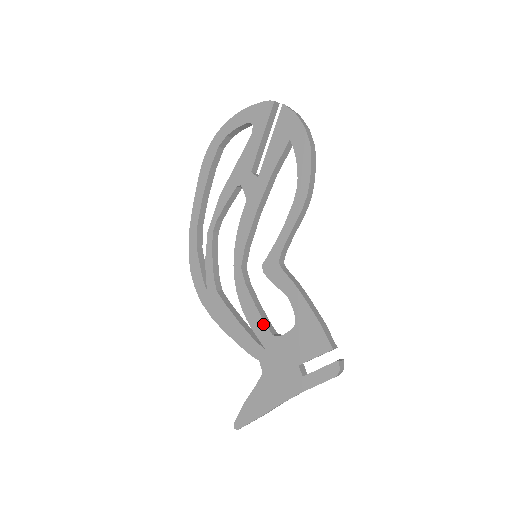
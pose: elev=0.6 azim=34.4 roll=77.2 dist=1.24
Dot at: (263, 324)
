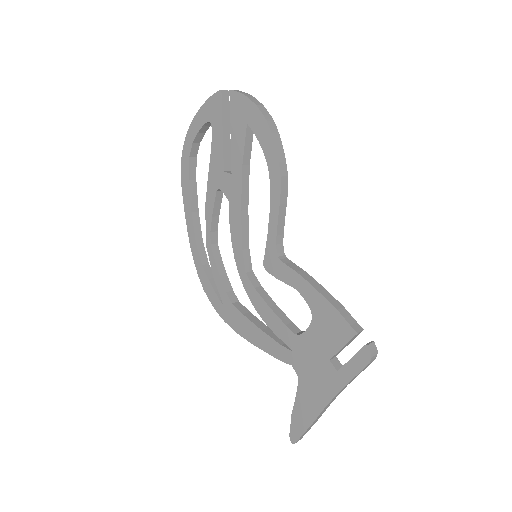
Dot at: (283, 325)
